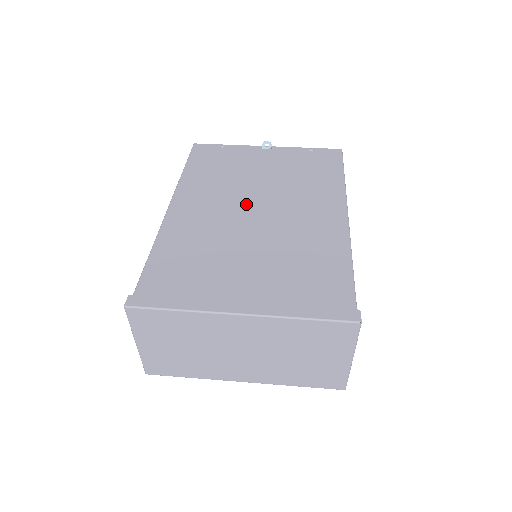
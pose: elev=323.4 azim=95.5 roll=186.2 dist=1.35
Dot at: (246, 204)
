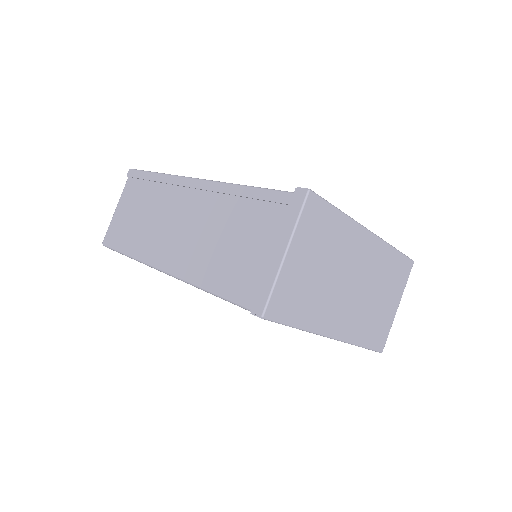
Dot at: occluded
